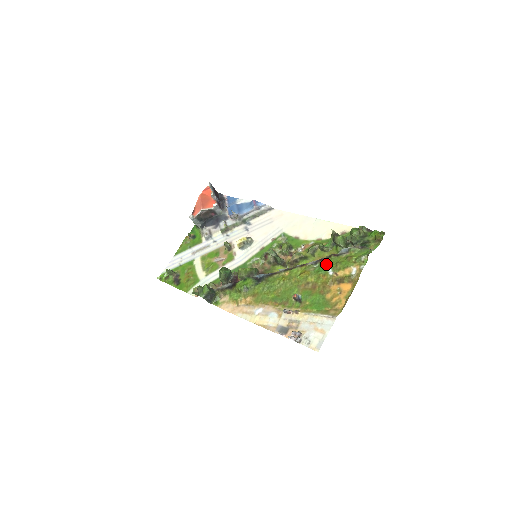
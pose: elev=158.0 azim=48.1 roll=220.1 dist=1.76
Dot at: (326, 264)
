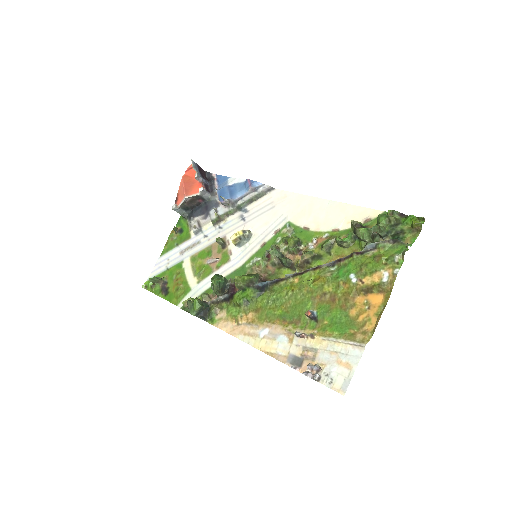
Dot at: (347, 267)
